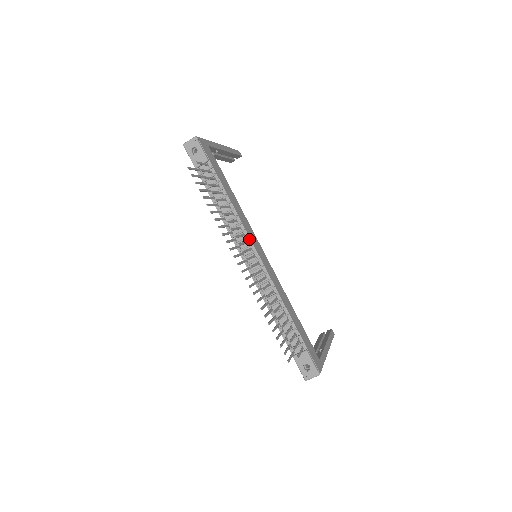
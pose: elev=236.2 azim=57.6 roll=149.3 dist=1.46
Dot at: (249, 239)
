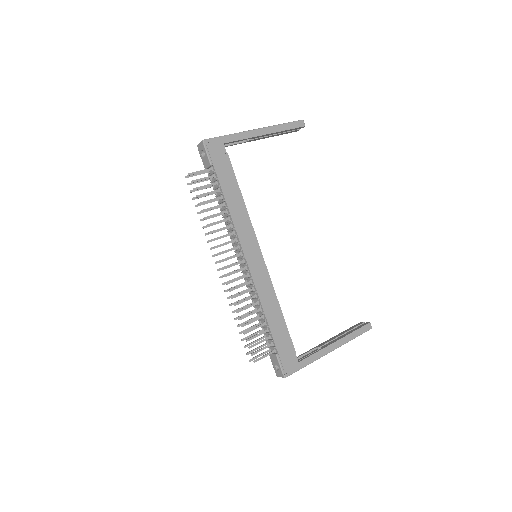
Dot at: (240, 245)
